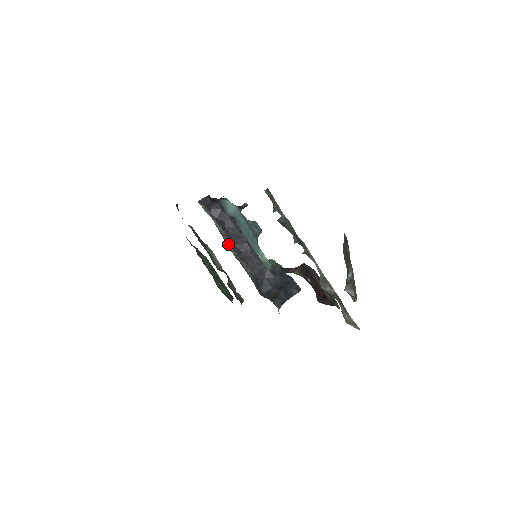
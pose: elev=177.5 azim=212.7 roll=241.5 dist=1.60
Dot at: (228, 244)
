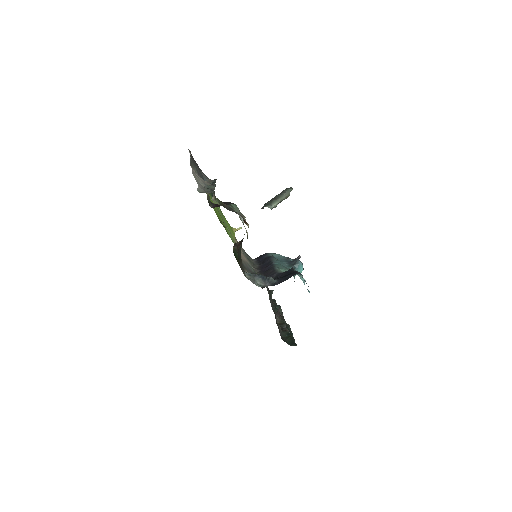
Dot at: (254, 268)
